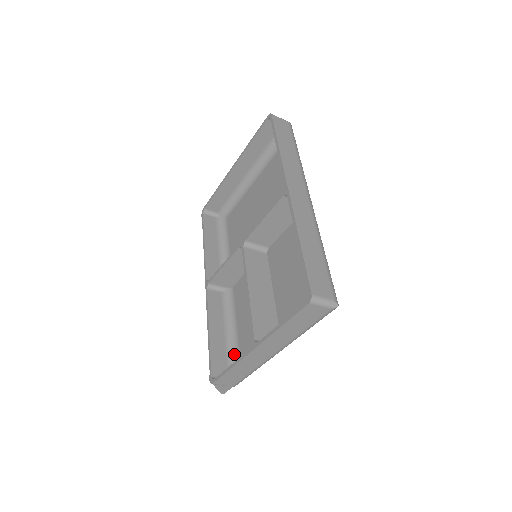
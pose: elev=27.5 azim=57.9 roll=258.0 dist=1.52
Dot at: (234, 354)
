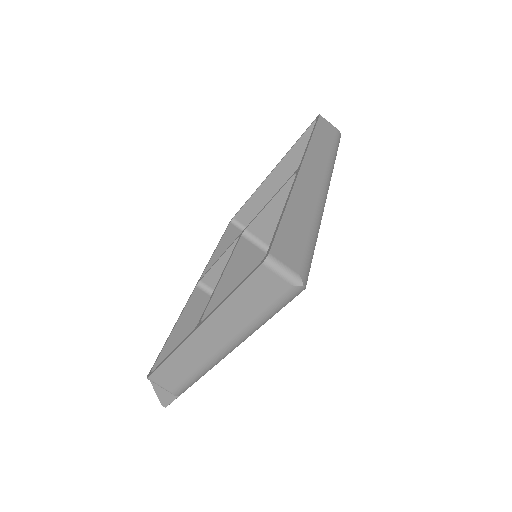
Dot at: occluded
